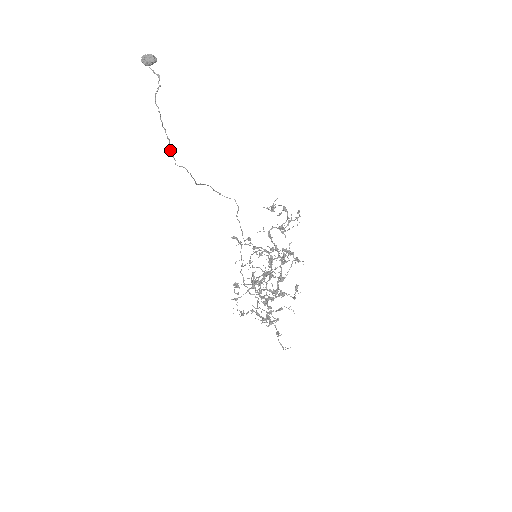
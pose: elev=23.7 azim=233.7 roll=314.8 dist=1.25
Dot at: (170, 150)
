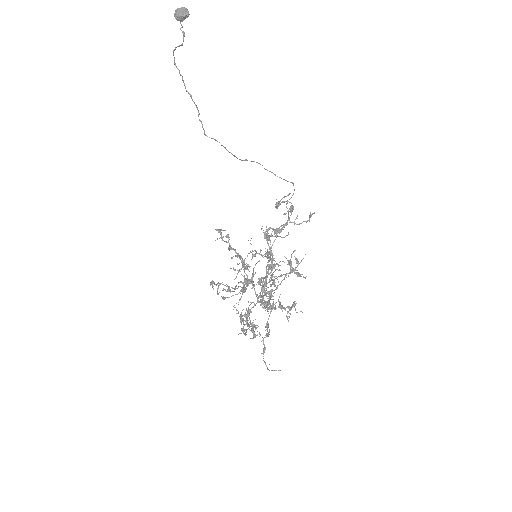
Dot at: (199, 119)
